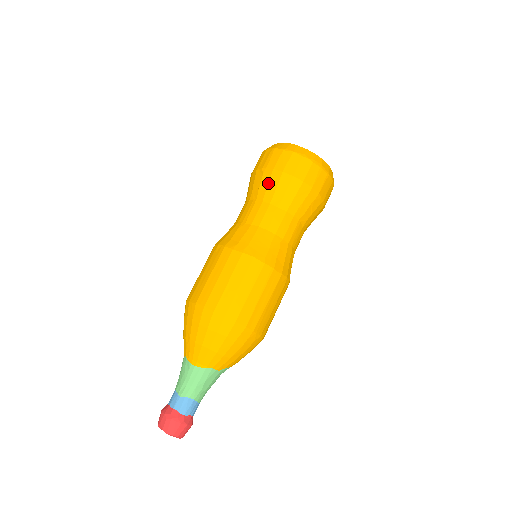
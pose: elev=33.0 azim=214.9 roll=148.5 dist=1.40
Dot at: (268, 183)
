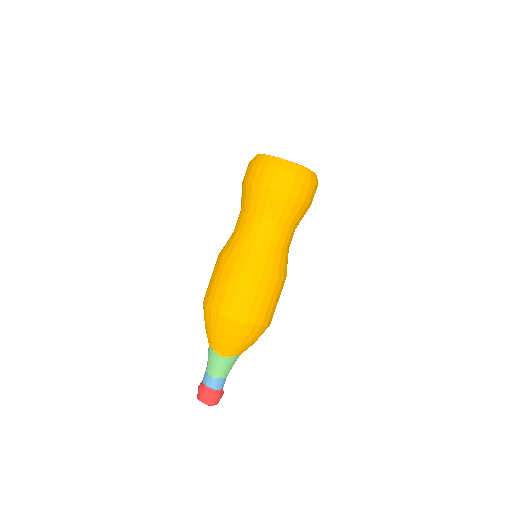
Dot at: (266, 201)
